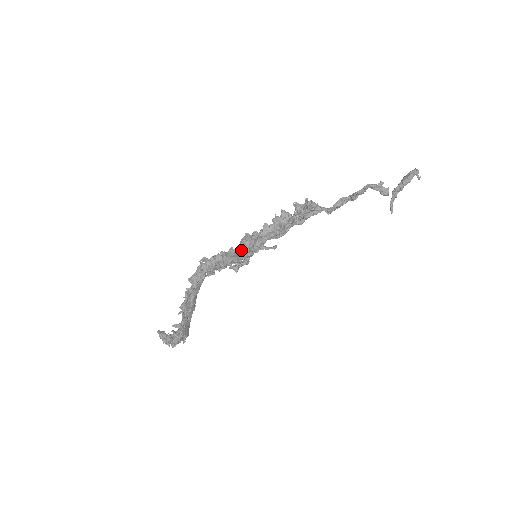
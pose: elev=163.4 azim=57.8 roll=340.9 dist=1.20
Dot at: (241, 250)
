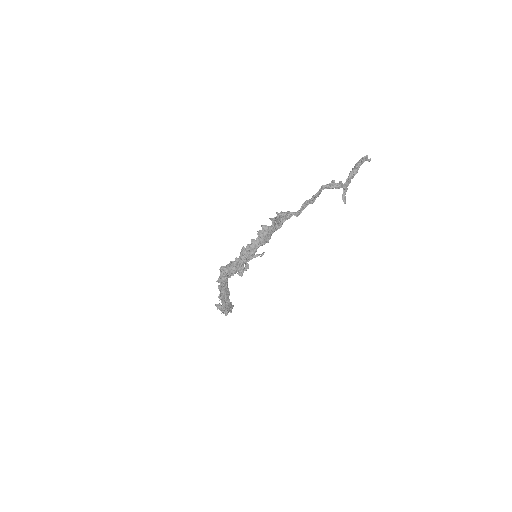
Dot at: (241, 261)
